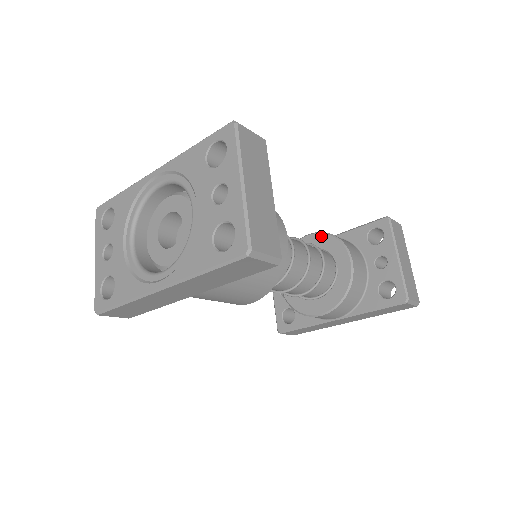
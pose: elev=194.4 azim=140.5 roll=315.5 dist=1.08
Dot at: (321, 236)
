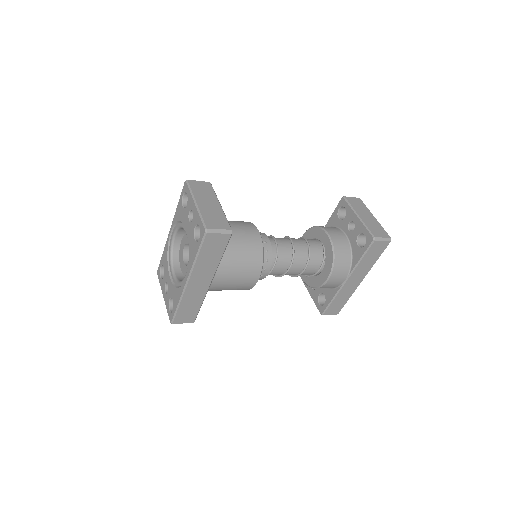
Dot at: (308, 232)
